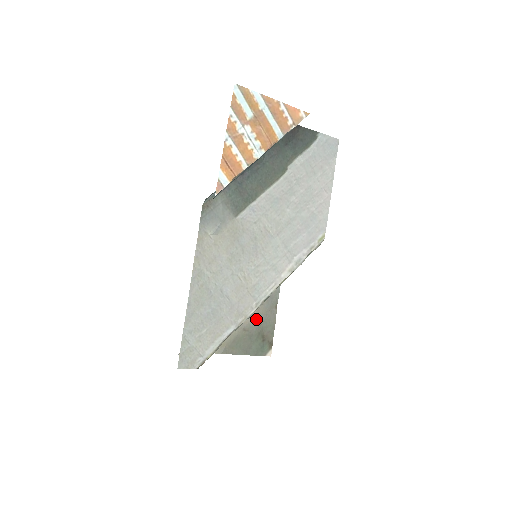
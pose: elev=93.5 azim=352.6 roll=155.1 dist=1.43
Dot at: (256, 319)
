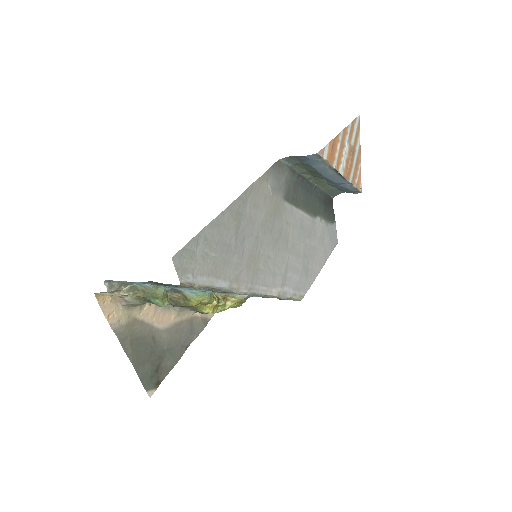
Dot at: (168, 339)
